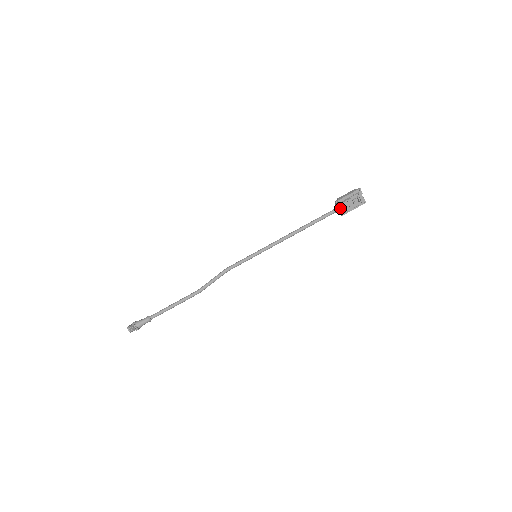
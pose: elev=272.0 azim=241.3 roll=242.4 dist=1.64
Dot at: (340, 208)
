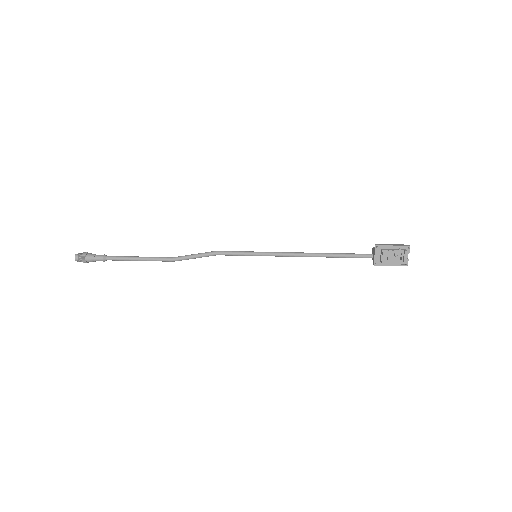
Dot at: (376, 255)
